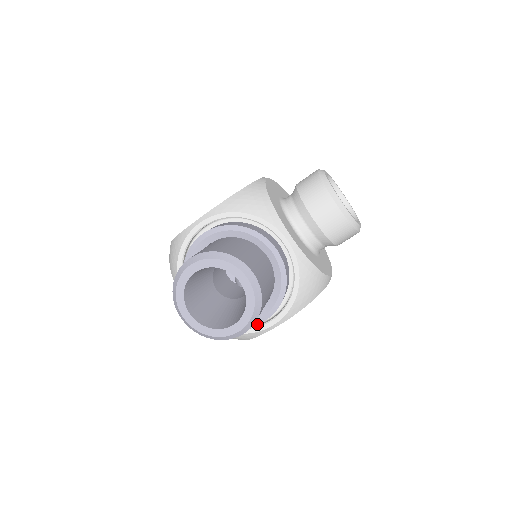
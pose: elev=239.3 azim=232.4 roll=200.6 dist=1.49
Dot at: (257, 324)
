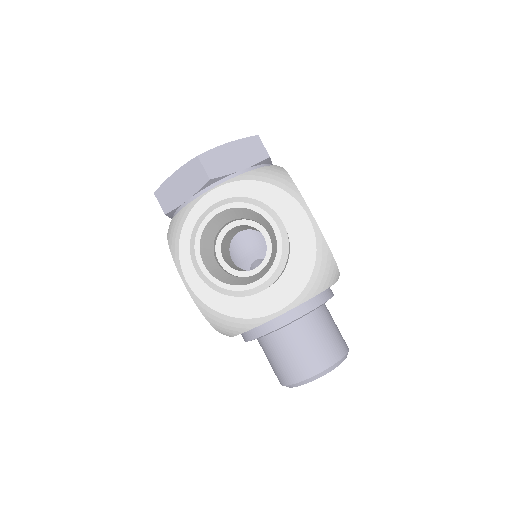
Dot at: occluded
